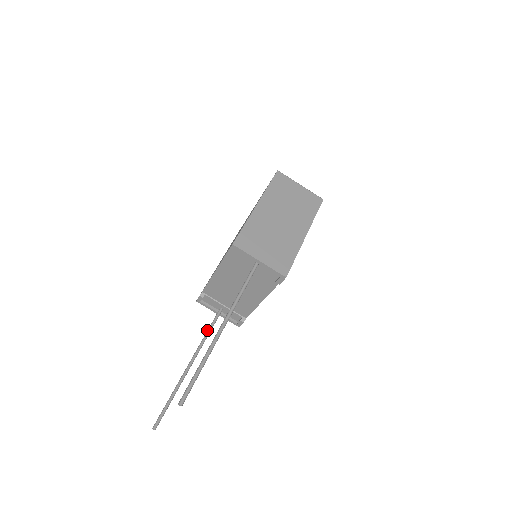
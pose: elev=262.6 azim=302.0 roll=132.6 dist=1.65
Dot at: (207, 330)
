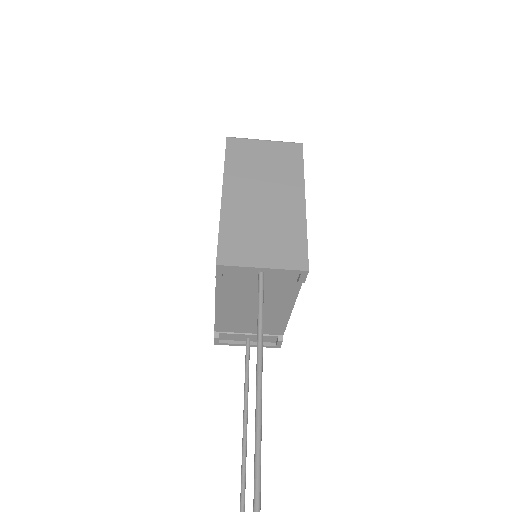
Dot at: occluded
